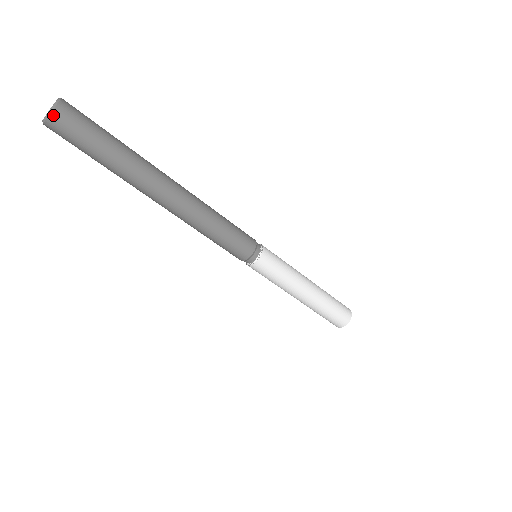
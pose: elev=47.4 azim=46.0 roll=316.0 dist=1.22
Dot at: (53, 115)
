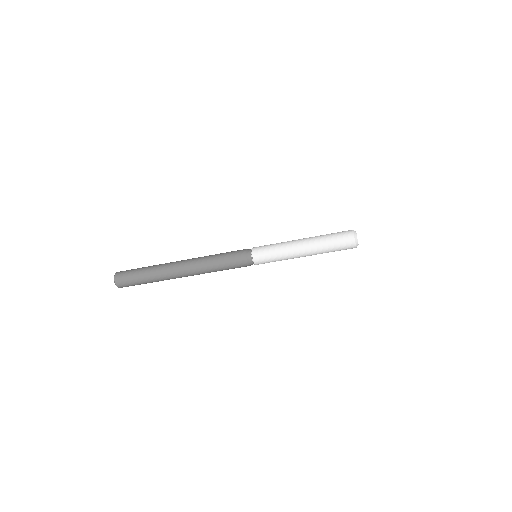
Dot at: (117, 285)
